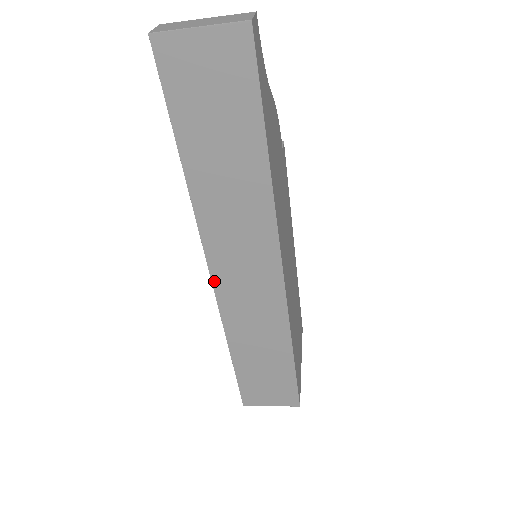
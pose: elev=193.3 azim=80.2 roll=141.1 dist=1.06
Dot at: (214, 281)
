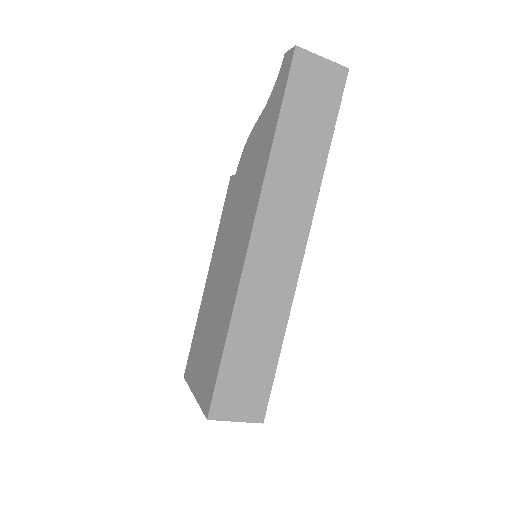
Dot at: (251, 242)
